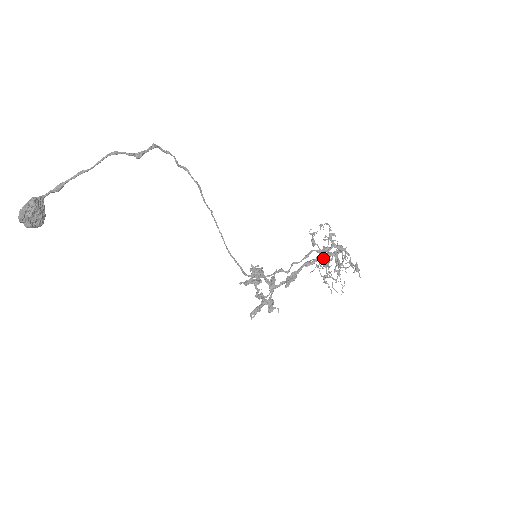
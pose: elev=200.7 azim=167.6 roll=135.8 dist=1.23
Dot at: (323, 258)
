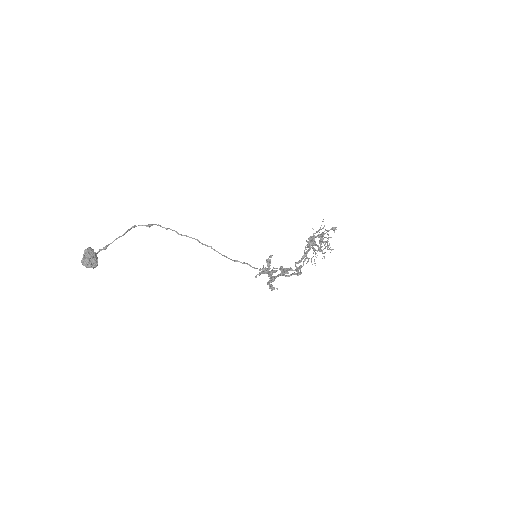
Dot at: (312, 247)
